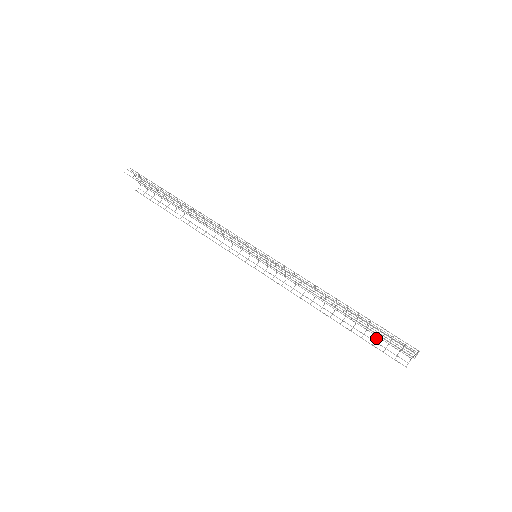
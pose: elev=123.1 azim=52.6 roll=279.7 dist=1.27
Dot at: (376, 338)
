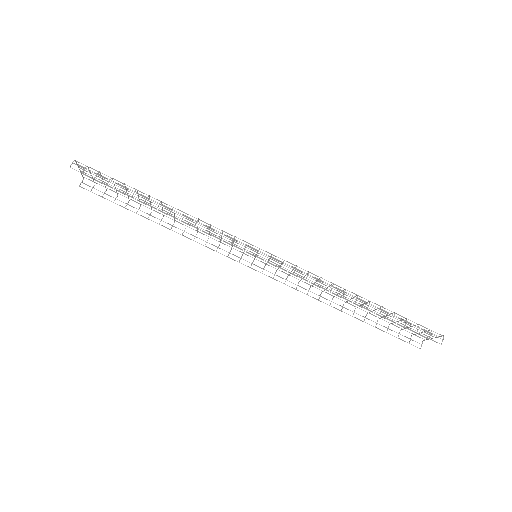
Dot at: occluded
